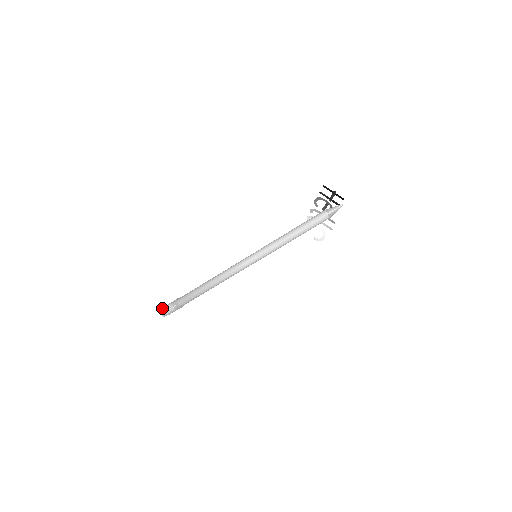
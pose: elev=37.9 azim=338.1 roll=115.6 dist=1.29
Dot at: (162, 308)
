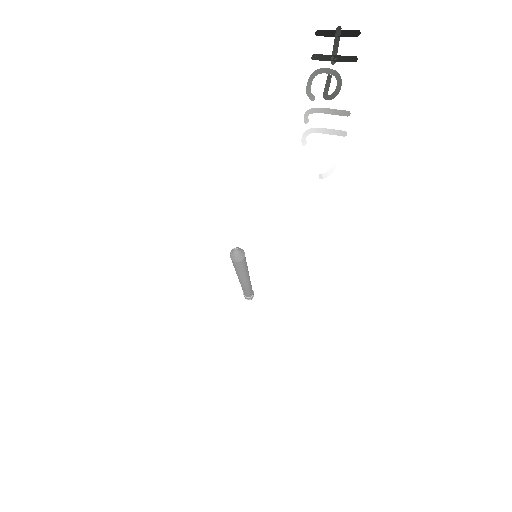
Dot at: occluded
